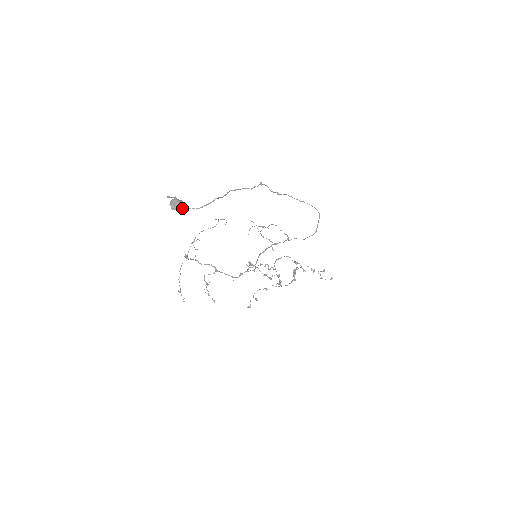
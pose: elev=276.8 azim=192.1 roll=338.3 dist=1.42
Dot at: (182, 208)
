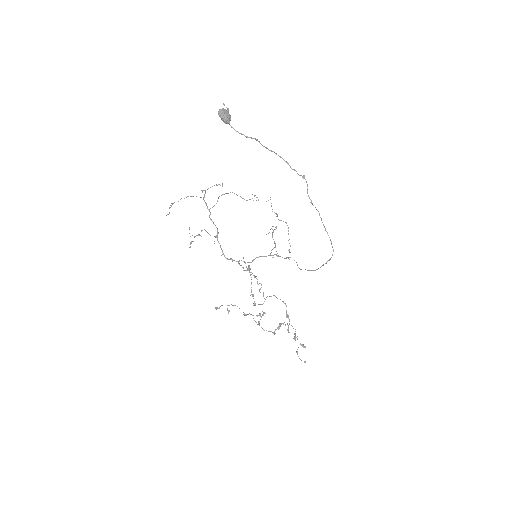
Dot at: (225, 118)
